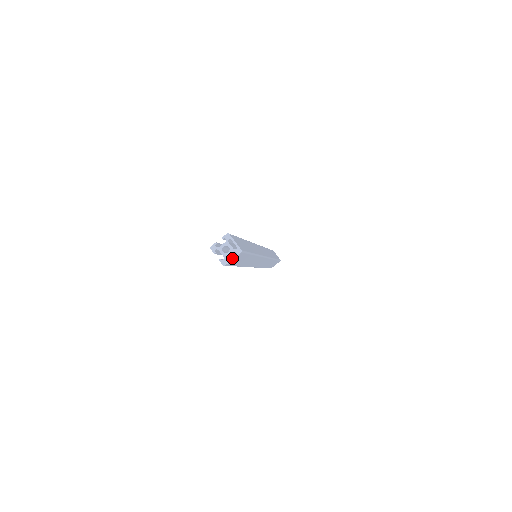
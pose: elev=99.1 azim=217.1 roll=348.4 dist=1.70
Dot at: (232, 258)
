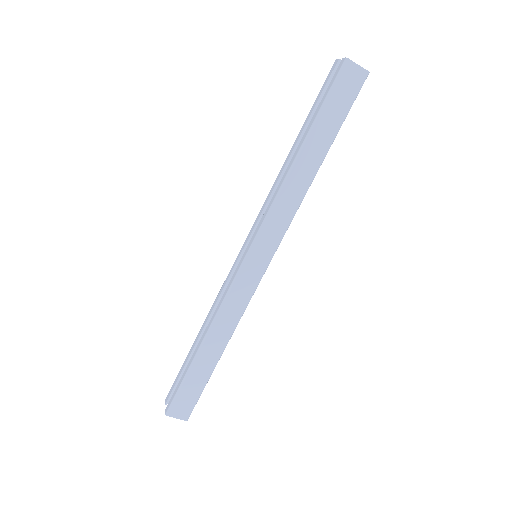
Dot at: occluded
